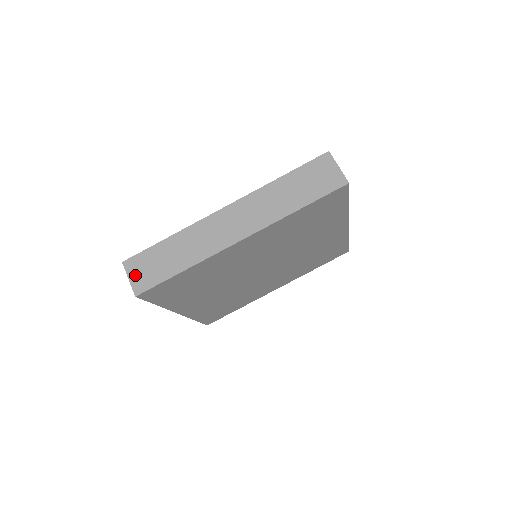
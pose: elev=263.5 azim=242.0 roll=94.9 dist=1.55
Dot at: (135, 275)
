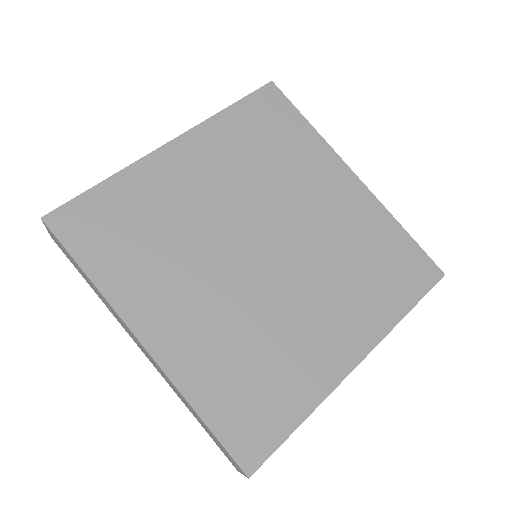
Dot at: occluded
